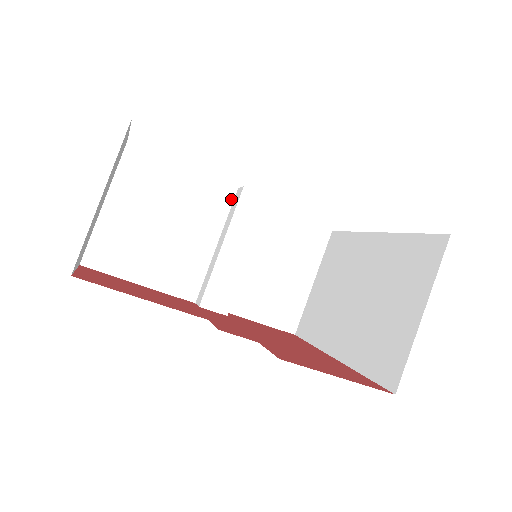
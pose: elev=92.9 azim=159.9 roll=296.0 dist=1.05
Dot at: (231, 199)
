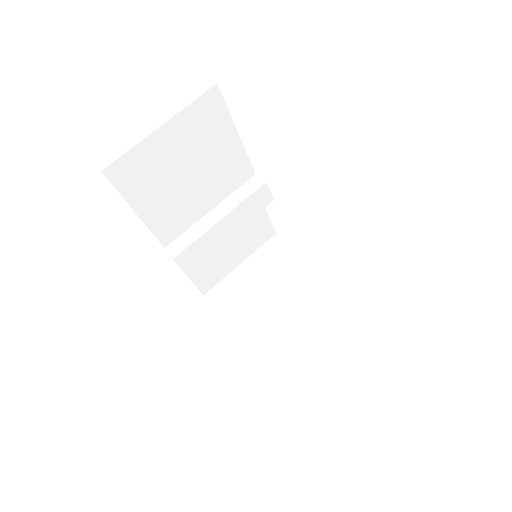
Dot at: (245, 180)
